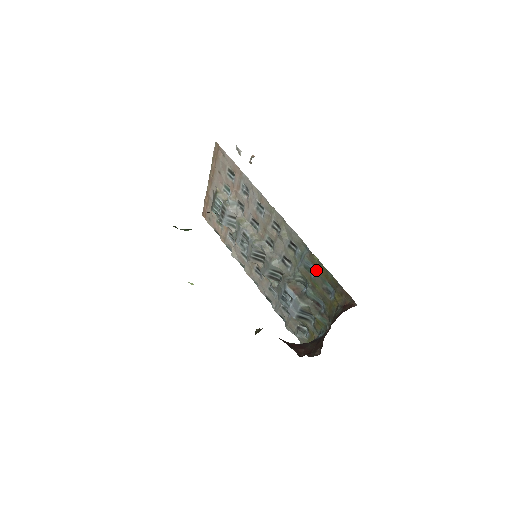
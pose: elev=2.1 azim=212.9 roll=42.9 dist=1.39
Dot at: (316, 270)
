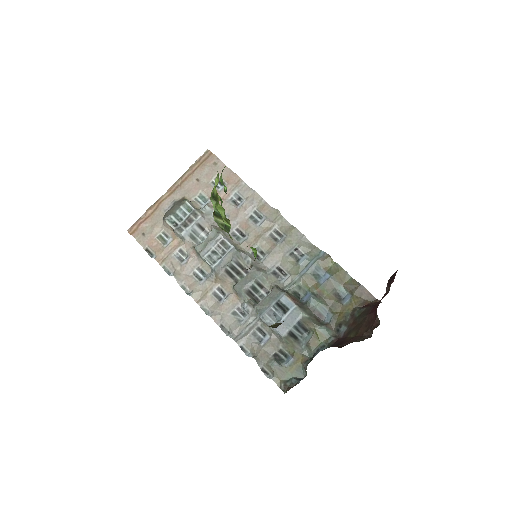
Dot at: (330, 274)
